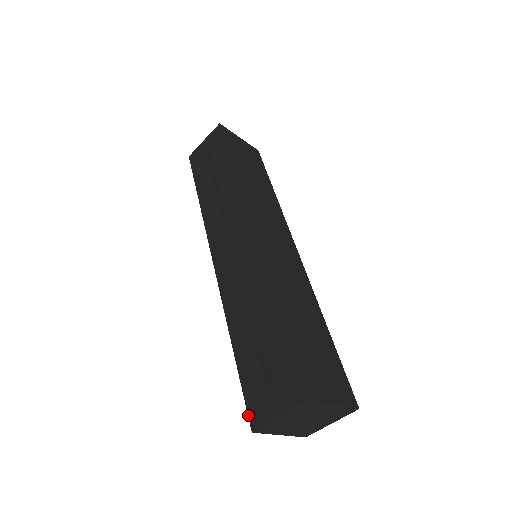
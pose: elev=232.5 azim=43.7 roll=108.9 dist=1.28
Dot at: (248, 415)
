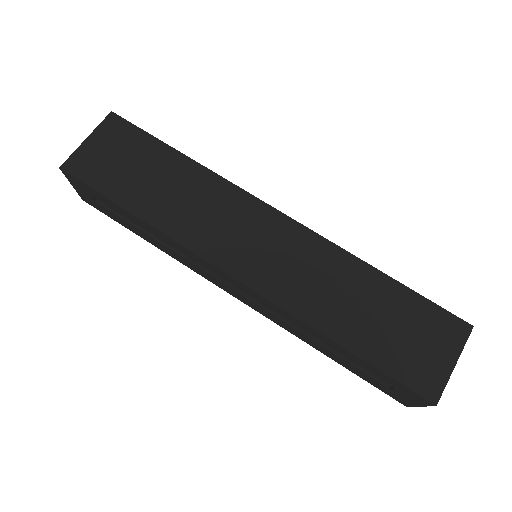
Dot at: occluded
